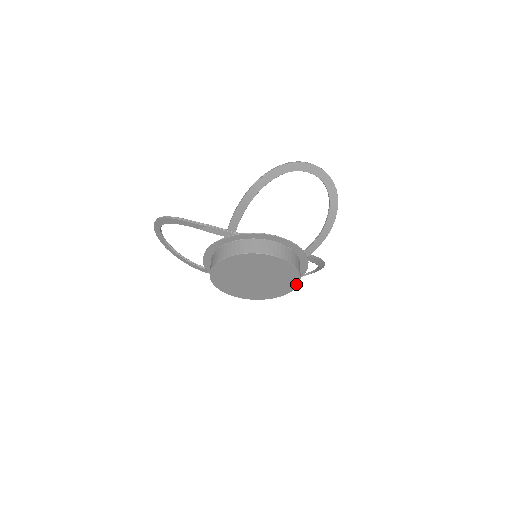
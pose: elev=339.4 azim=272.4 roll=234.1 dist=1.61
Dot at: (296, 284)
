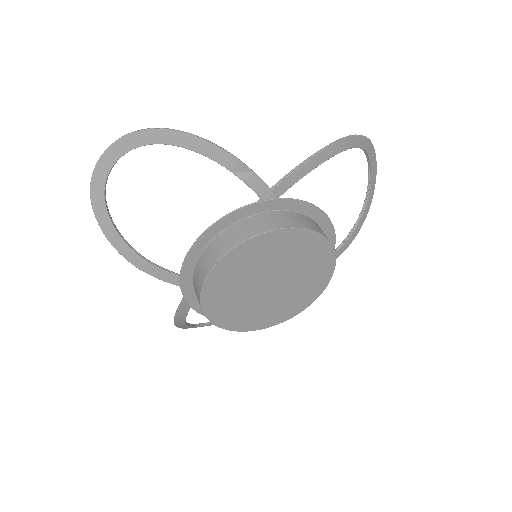
Dot at: (300, 310)
